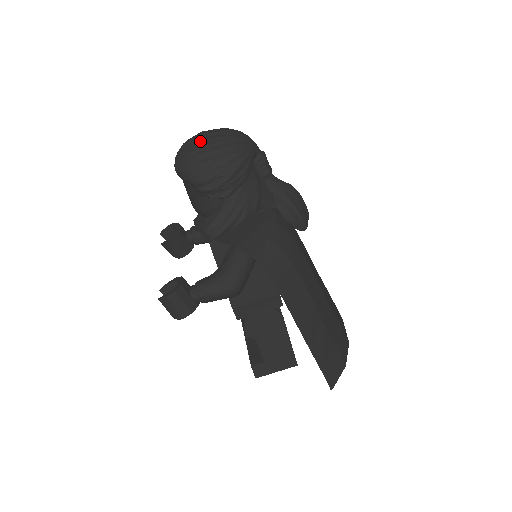
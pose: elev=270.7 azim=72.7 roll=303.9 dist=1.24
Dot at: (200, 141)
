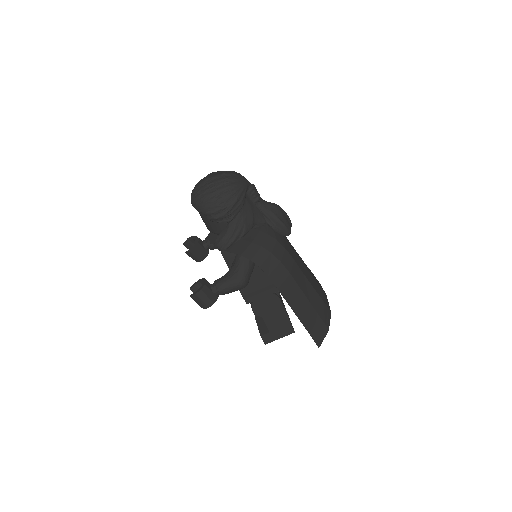
Dot at: (208, 184)
